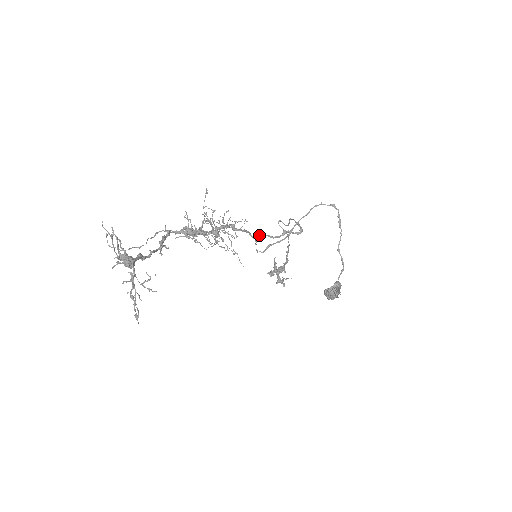
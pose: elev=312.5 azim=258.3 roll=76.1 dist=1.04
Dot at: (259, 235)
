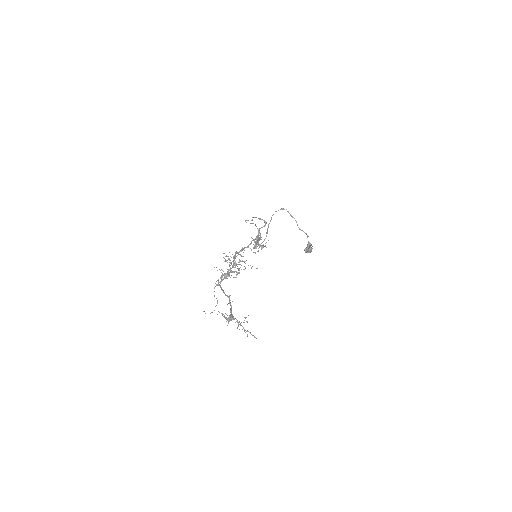
Dot at: (249, 244)
